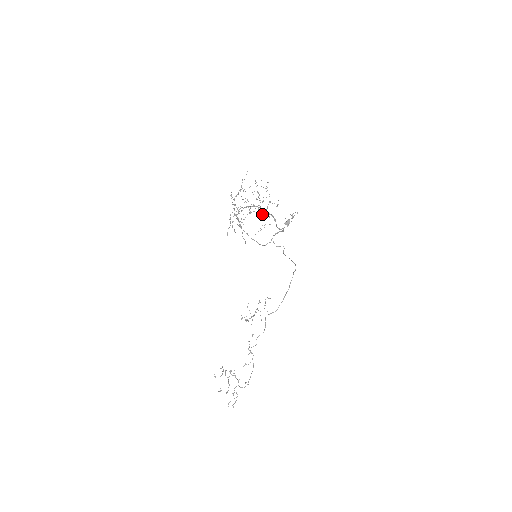
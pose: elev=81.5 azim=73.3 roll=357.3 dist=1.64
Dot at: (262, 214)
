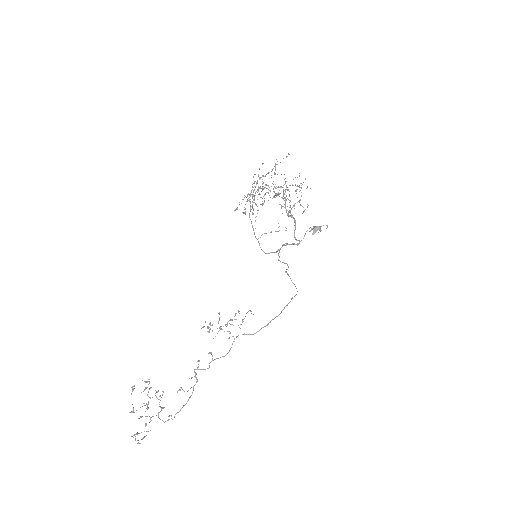
Dot at: (282, 213)
